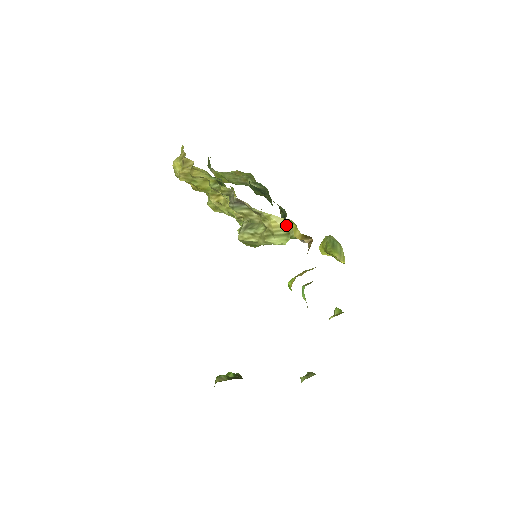
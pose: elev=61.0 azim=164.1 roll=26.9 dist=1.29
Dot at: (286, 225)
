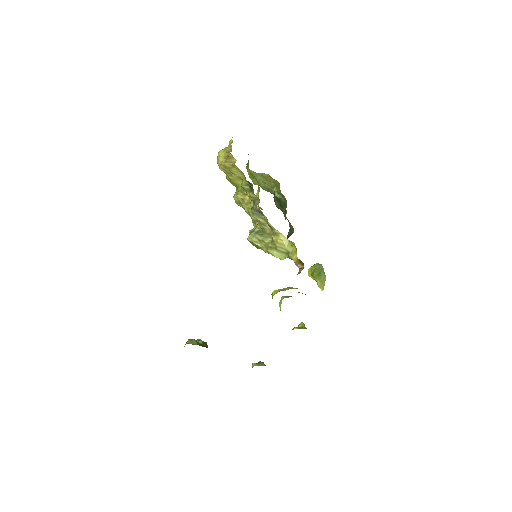
Dot at: (289, 246)
